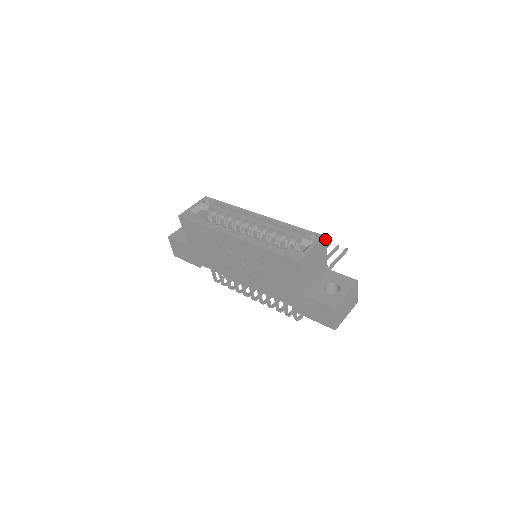
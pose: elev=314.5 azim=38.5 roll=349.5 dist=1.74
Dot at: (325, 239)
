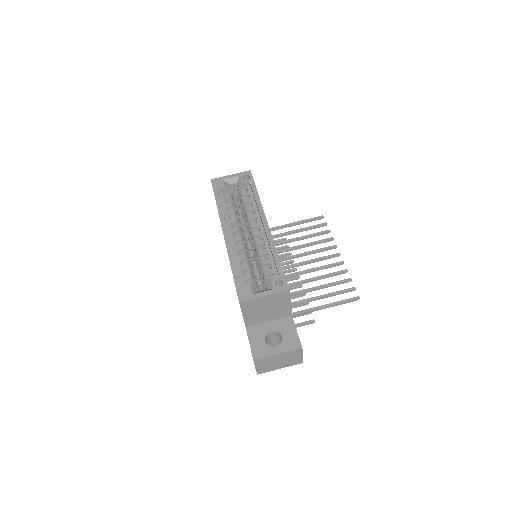
Dot at: (289, 292)
